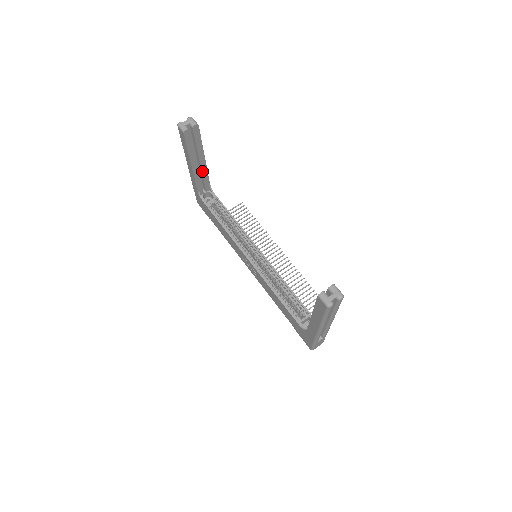
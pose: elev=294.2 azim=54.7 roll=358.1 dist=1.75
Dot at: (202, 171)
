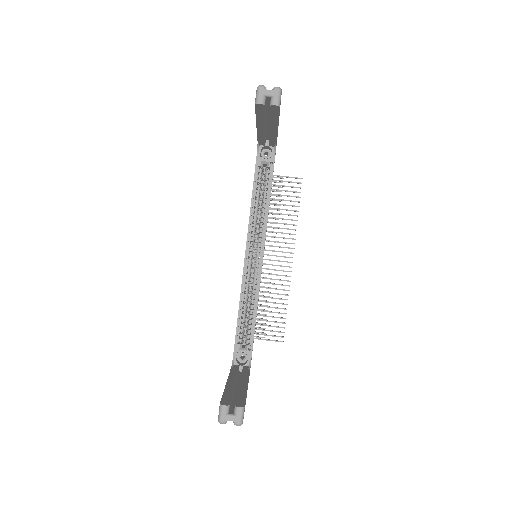
Dot at: (270, 133)
